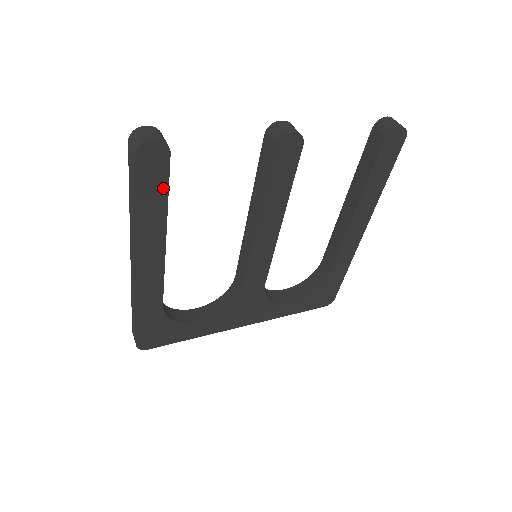
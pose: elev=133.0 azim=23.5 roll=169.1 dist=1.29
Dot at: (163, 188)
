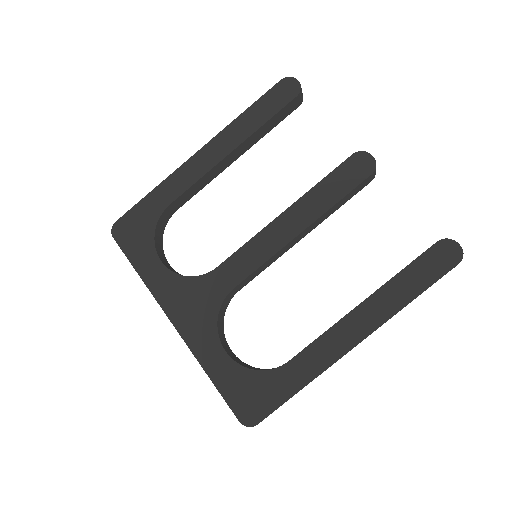
Dot at: (271, 113)
